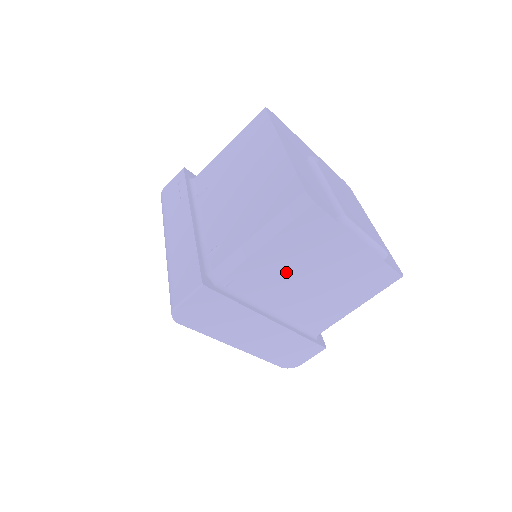
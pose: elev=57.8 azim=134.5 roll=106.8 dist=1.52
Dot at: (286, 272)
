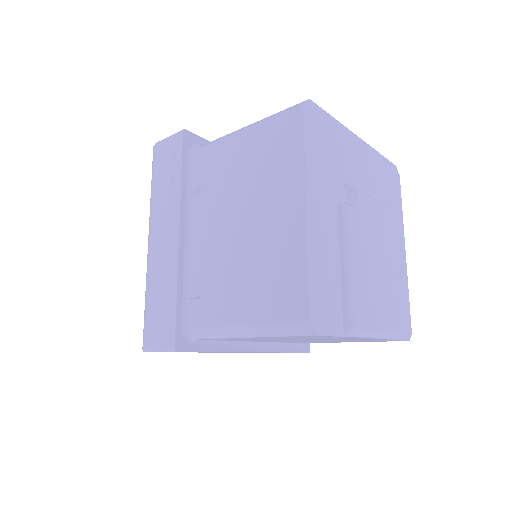
Dot at: (274, 339)
